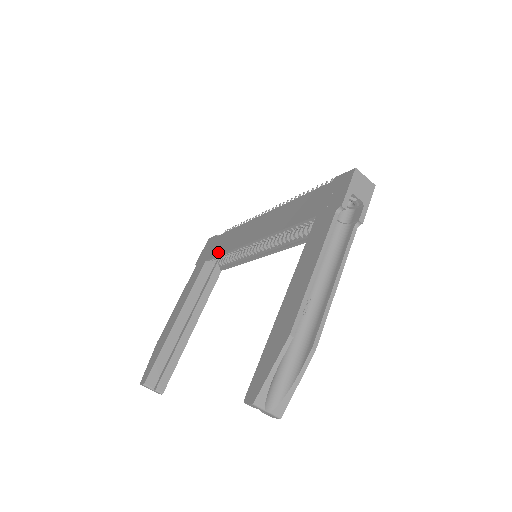
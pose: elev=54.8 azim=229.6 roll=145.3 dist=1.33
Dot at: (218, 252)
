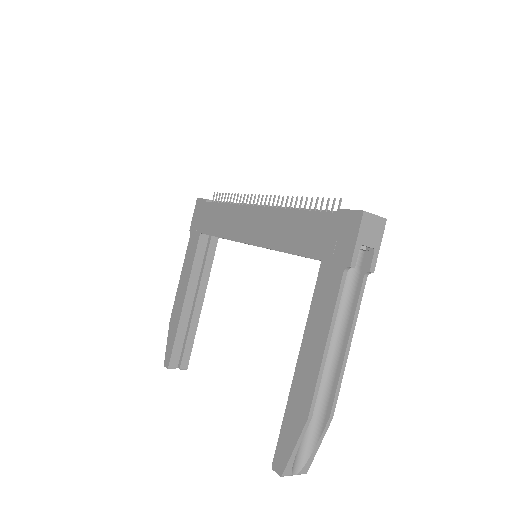
Dot at: (212, 231)
